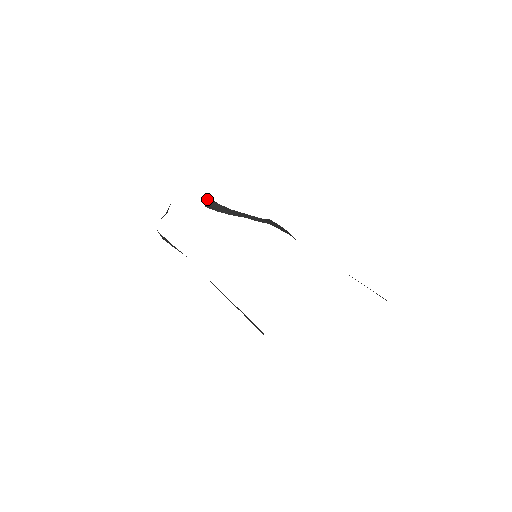
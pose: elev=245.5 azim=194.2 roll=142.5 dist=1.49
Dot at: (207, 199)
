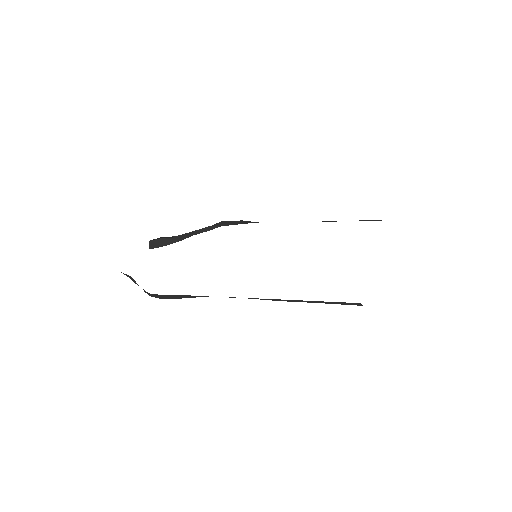
Dot at: occluded
